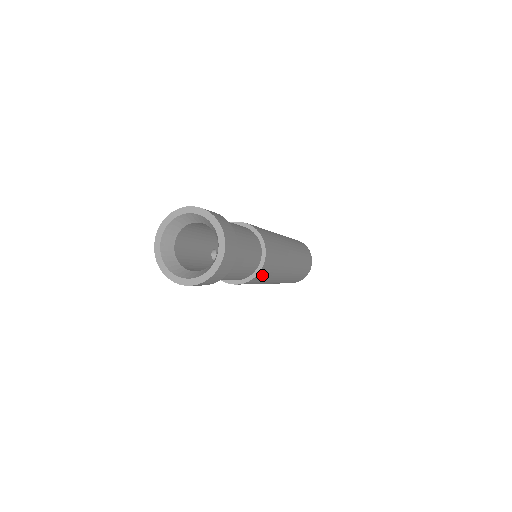
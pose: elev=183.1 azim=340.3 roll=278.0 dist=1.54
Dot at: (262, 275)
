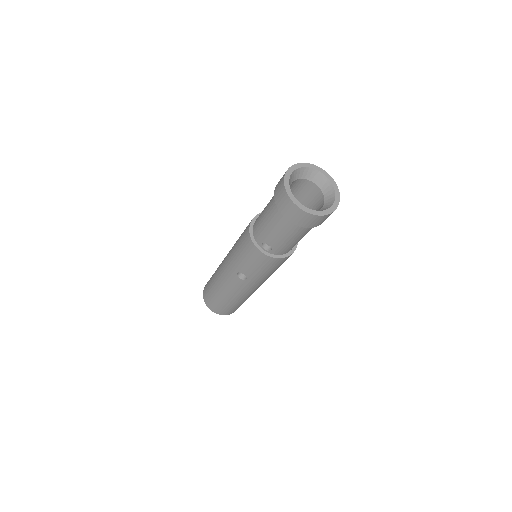
Dot at: occluded
